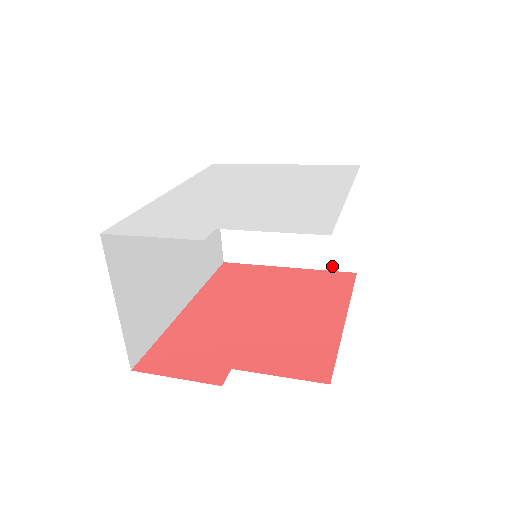
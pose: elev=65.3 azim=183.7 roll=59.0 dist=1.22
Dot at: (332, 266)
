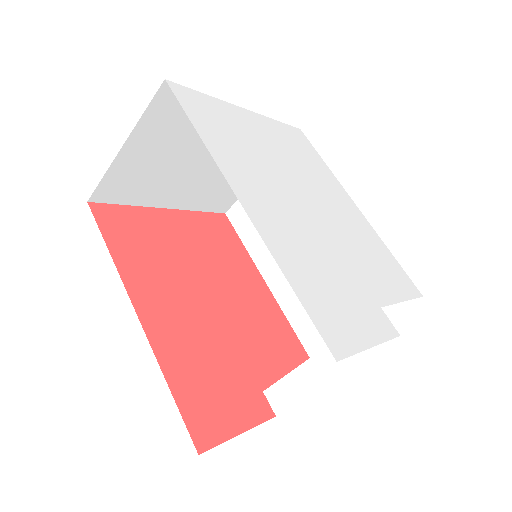
Dot at: (210, 208)
